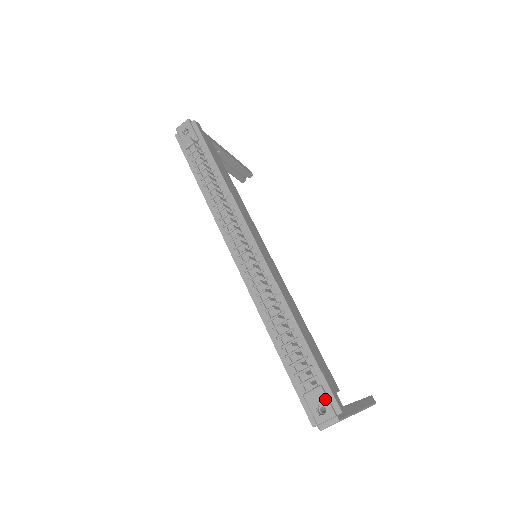
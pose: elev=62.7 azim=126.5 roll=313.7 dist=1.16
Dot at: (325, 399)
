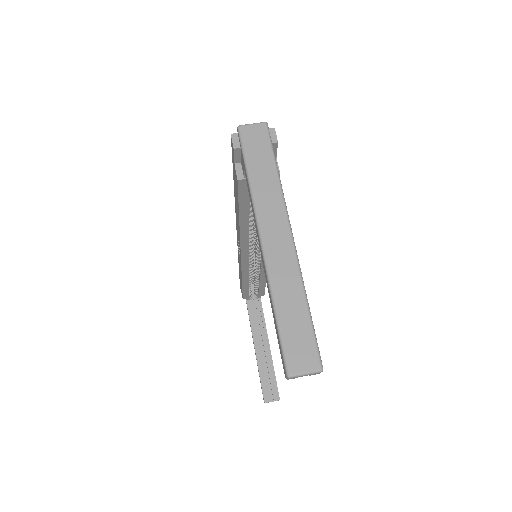
Dot at: occluded
